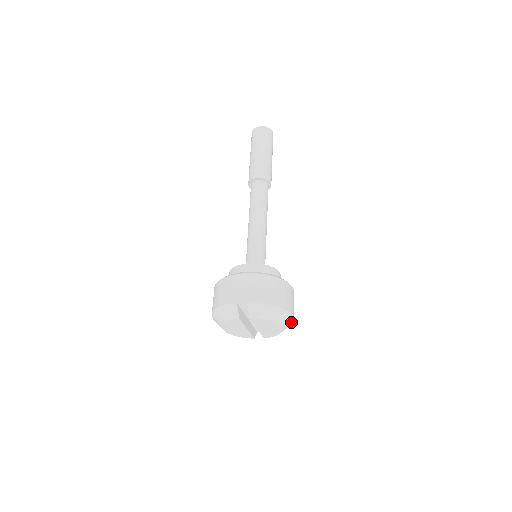
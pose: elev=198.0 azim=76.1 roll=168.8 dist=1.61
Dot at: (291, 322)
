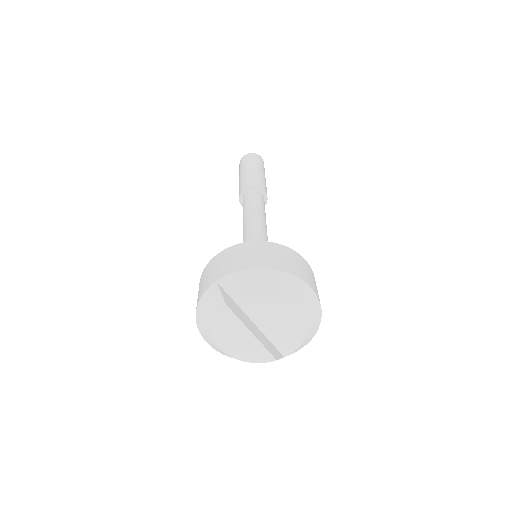
Dot at: (317, 306)
